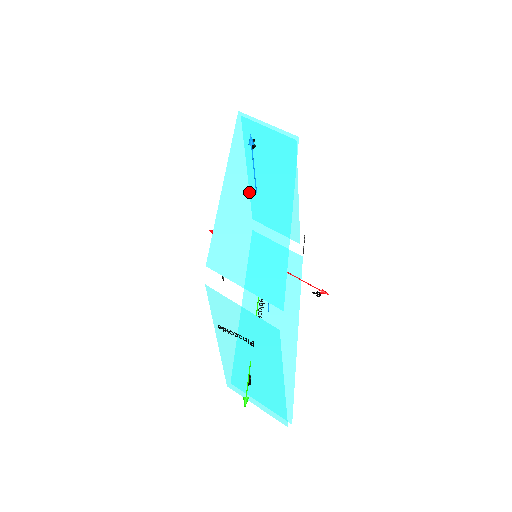
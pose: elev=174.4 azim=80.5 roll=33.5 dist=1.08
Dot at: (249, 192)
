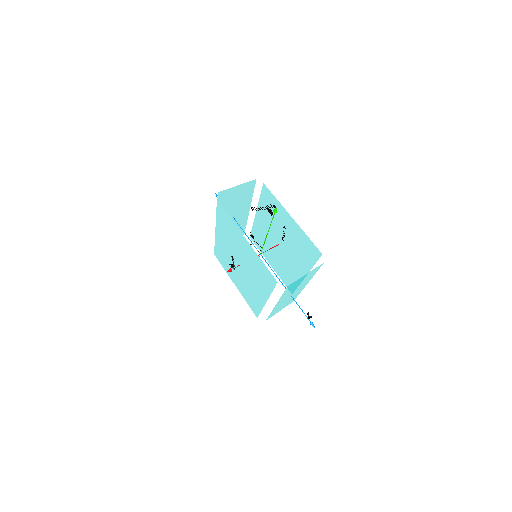
Dot at: occluded
